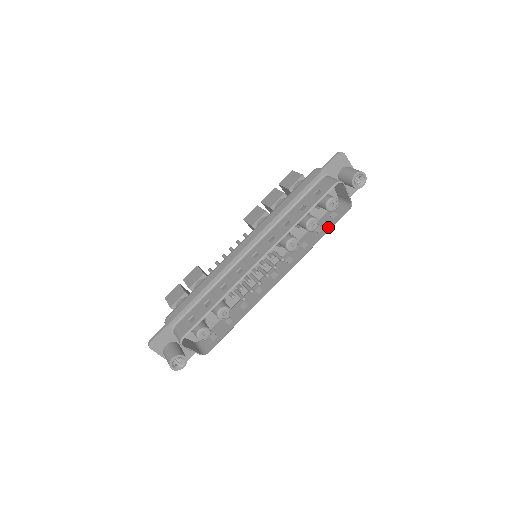
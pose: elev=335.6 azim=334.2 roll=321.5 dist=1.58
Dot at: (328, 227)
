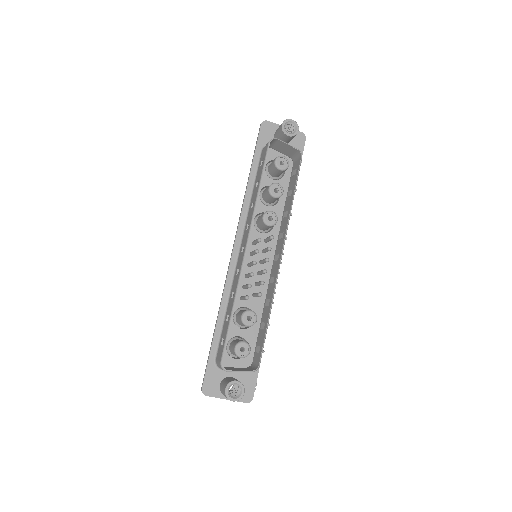
Dot at: (294, 184)
